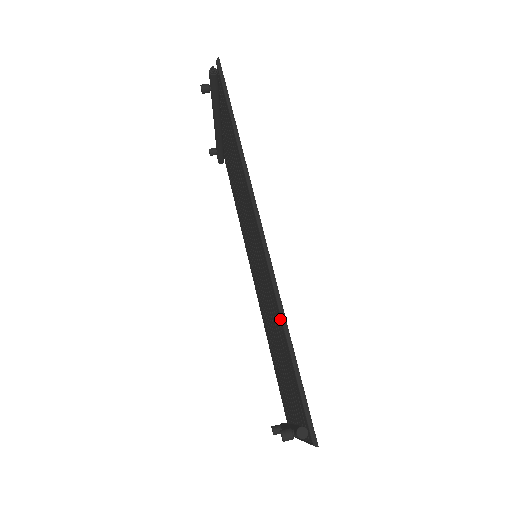
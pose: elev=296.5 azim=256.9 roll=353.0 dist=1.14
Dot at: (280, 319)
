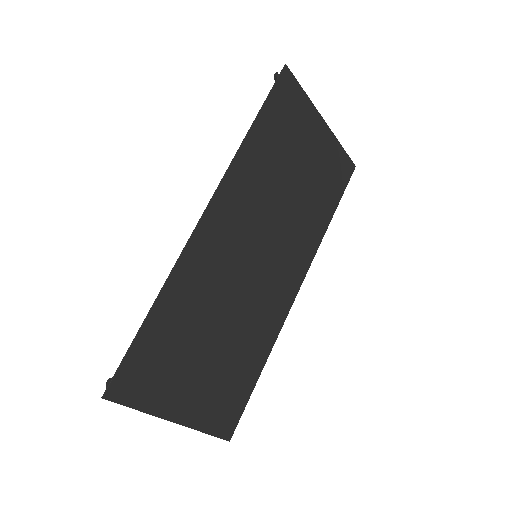
Dot at: (164, 294)
